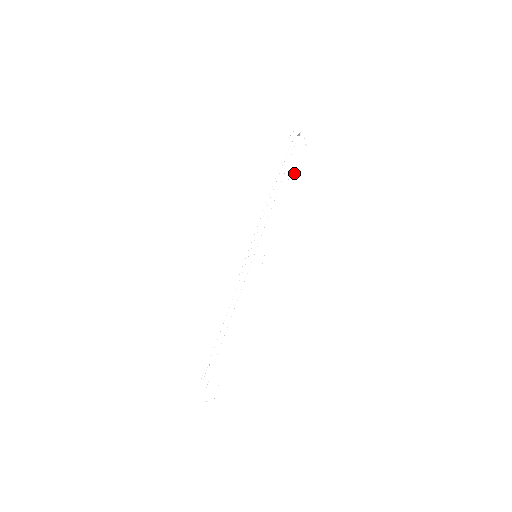
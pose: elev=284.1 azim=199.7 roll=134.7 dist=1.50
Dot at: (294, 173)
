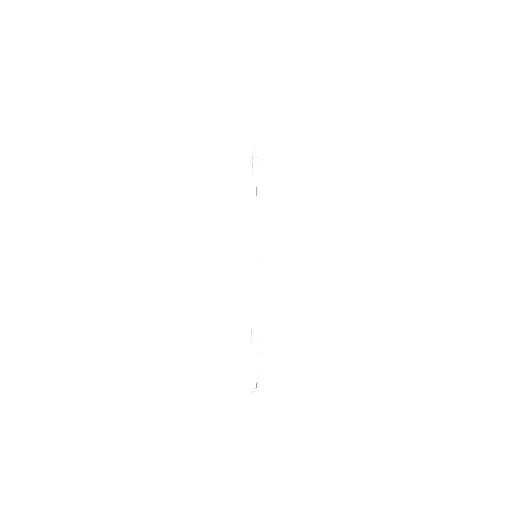
Dot at: (259, 180)
